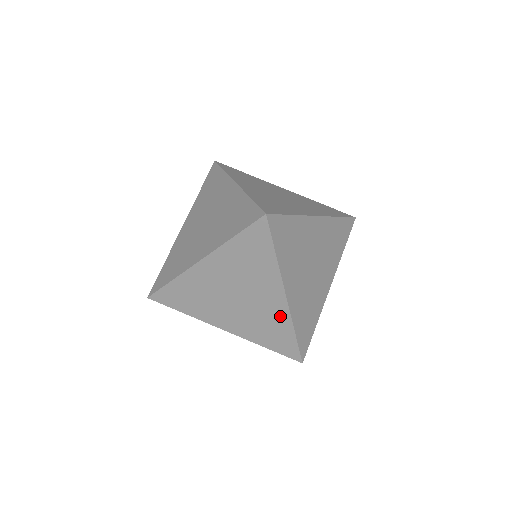
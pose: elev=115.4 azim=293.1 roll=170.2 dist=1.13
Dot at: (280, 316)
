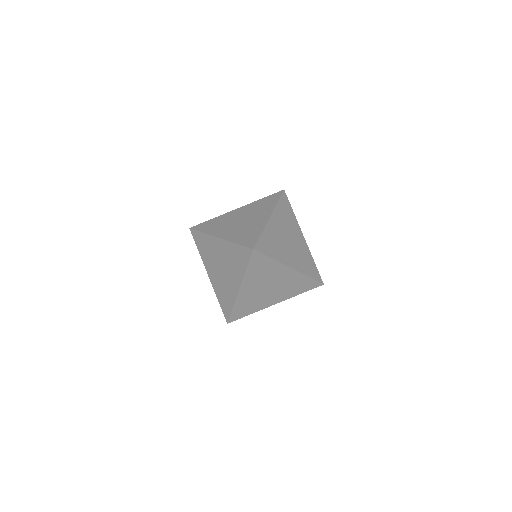
Dot at: (296, 277)
